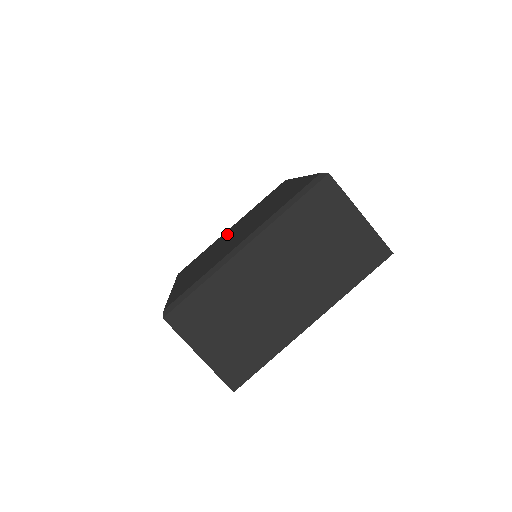
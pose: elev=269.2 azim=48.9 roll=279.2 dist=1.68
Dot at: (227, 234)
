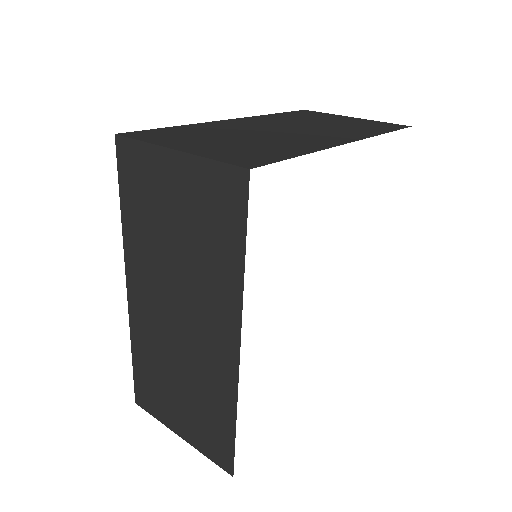
Dot at: occluded
